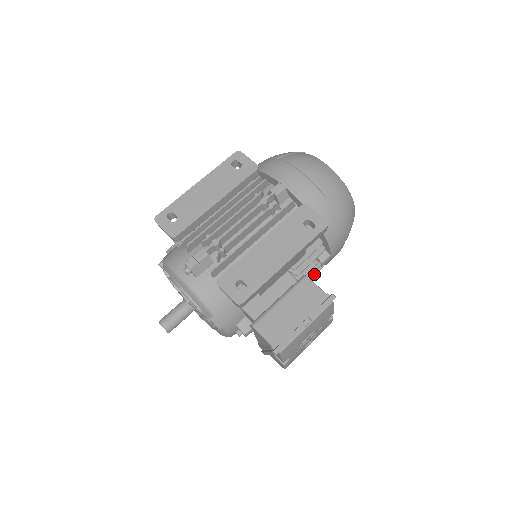
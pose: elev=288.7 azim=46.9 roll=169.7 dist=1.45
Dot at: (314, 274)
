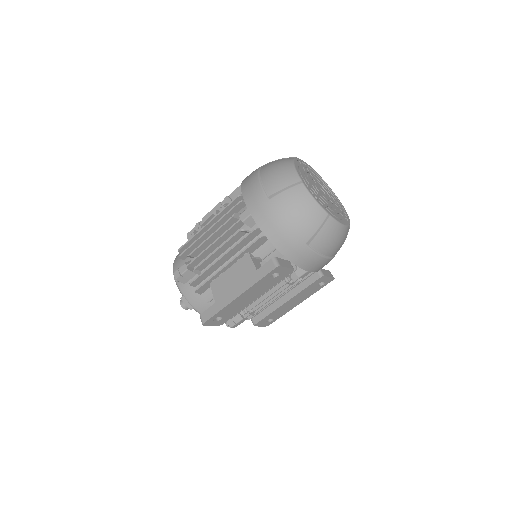
Dot at: occluded
